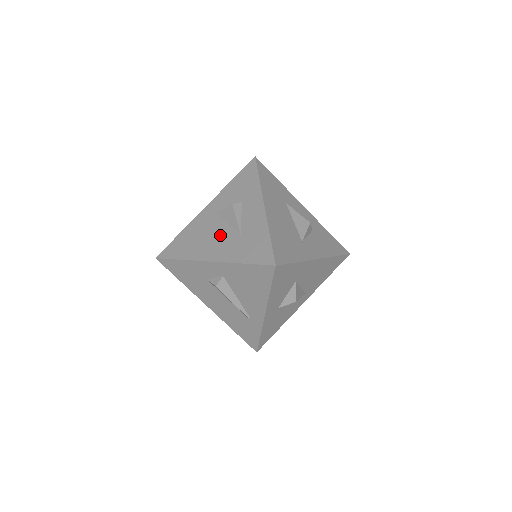
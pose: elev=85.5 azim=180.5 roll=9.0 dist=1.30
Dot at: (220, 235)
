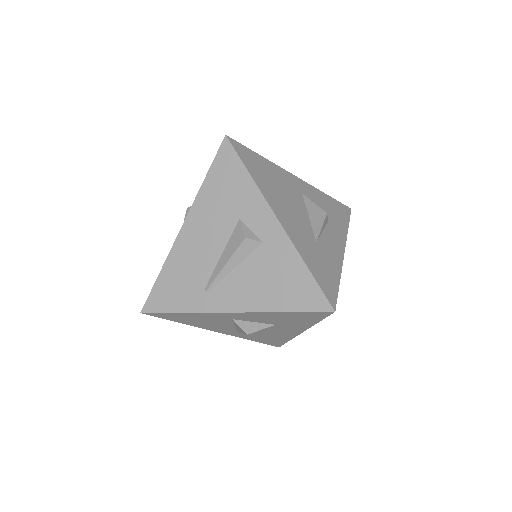
Dot at: (299, 215)
